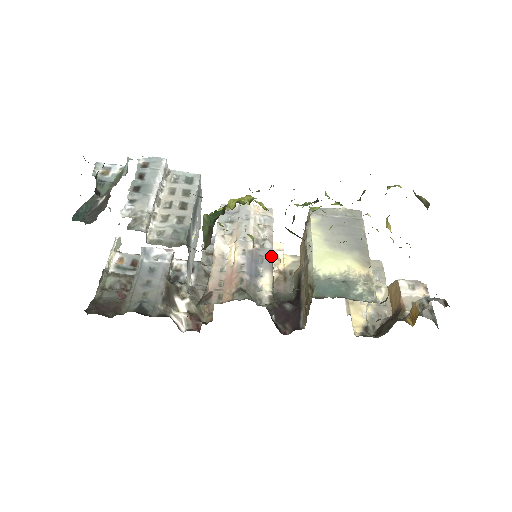
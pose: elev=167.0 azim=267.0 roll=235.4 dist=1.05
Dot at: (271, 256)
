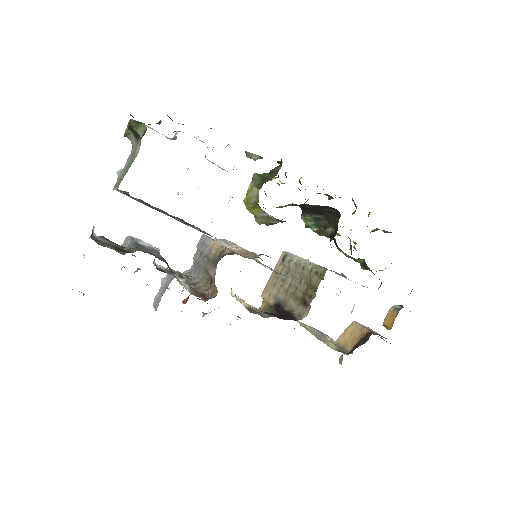
Dot at: occluded
